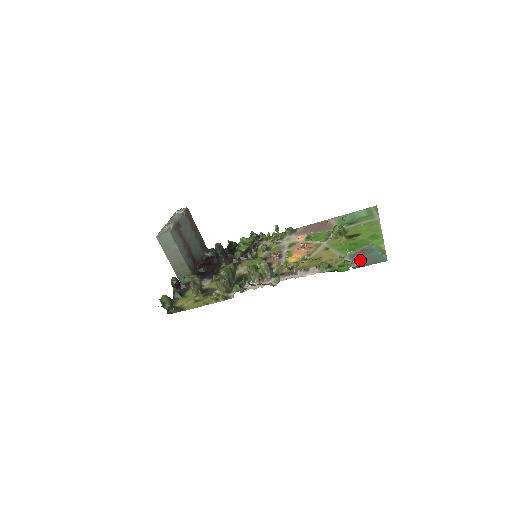
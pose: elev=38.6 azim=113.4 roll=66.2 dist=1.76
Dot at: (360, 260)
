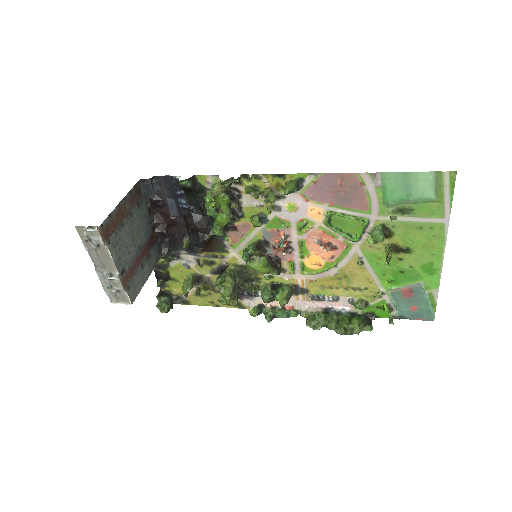
Dot at: (403, 308)
